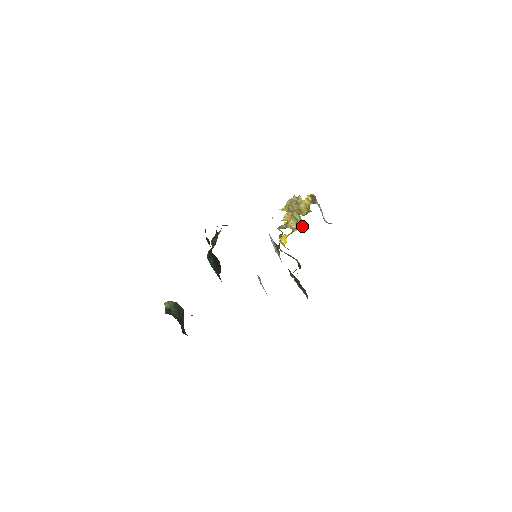
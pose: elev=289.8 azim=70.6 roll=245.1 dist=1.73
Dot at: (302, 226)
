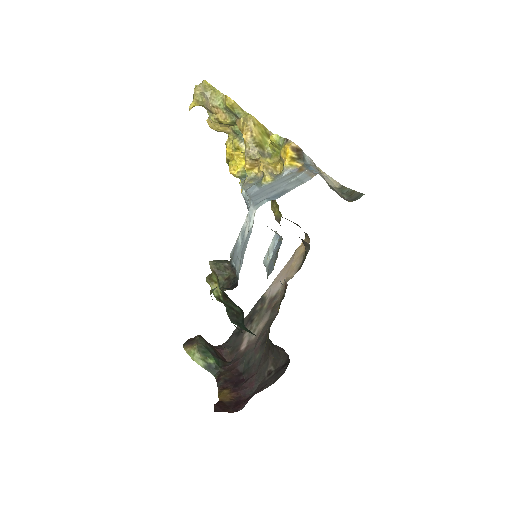
Dot at: occluded
